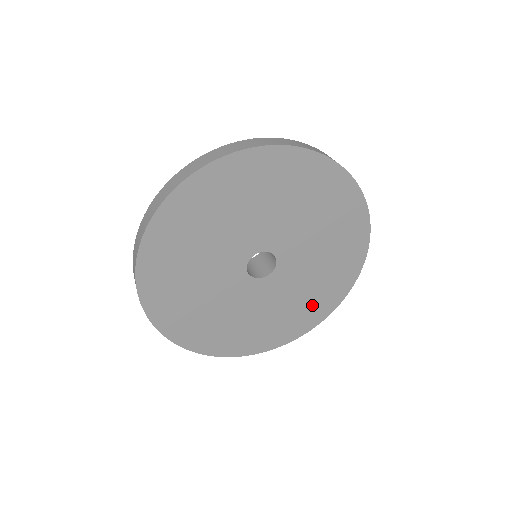
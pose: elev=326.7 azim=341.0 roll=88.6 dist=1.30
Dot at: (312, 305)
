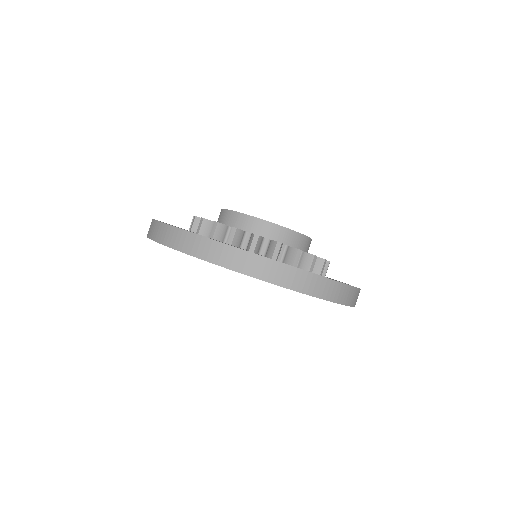
Dot at: occluded
